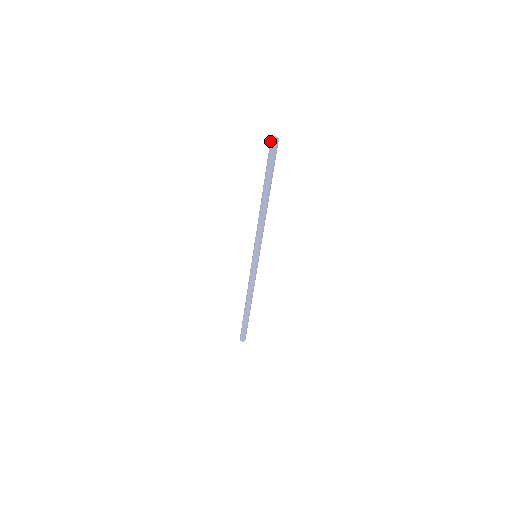
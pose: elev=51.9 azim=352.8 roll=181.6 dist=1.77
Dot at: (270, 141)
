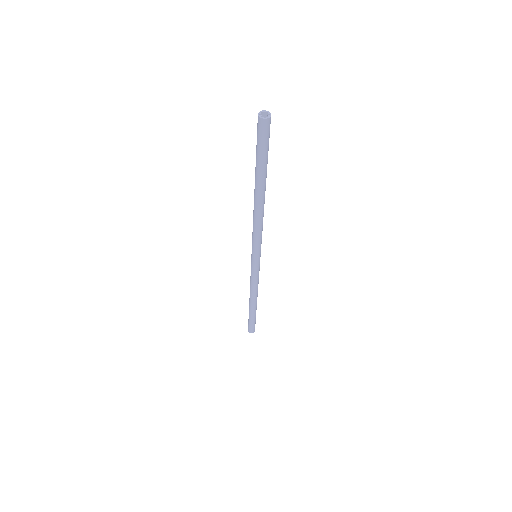
Dot at: occluded
